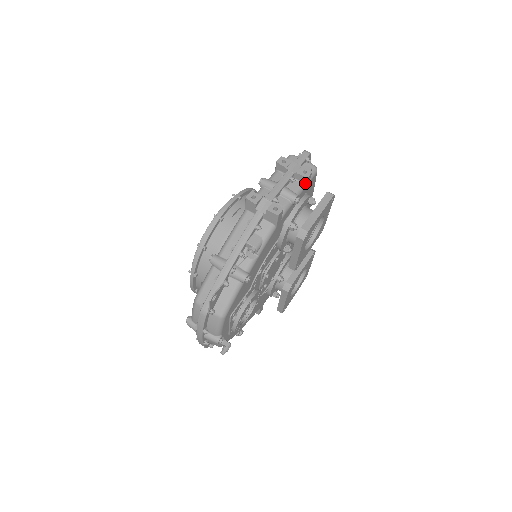
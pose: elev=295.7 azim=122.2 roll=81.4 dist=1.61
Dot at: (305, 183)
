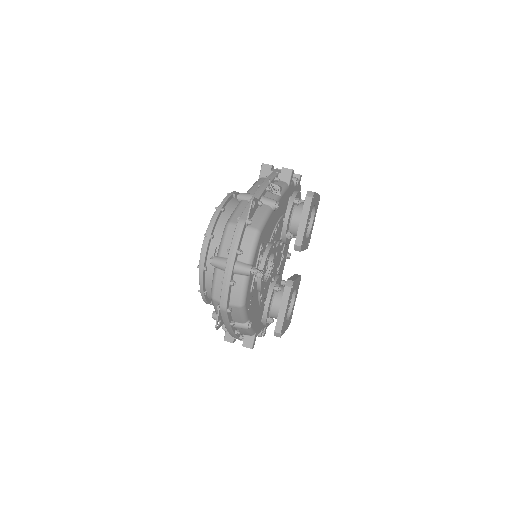
Dot at: occluded
